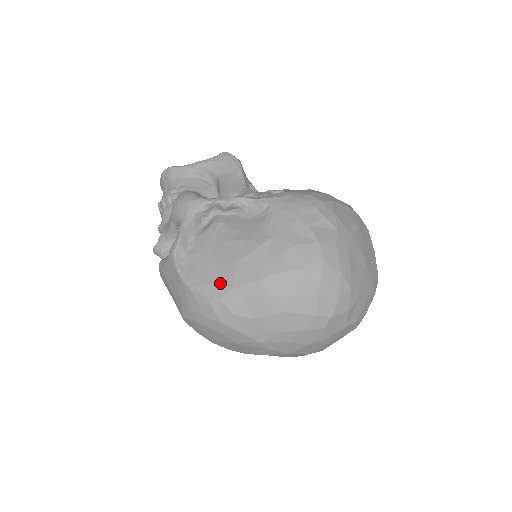
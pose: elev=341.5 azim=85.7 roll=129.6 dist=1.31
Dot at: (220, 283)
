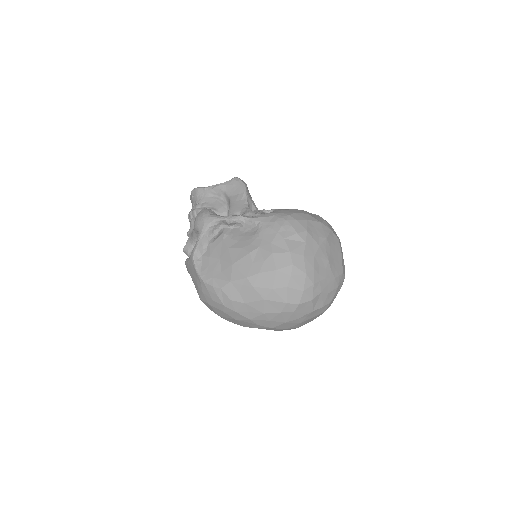
Dot at: (222, 278)
